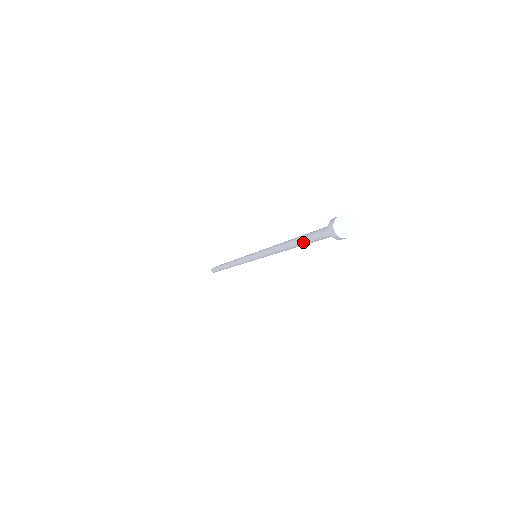
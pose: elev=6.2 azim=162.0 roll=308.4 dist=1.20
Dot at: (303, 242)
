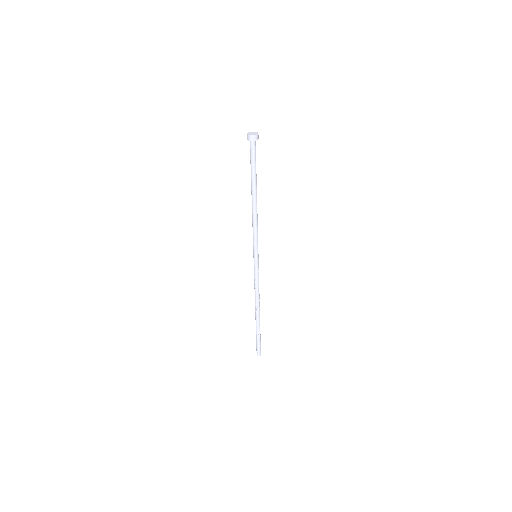
Dot at: (251, 176)
